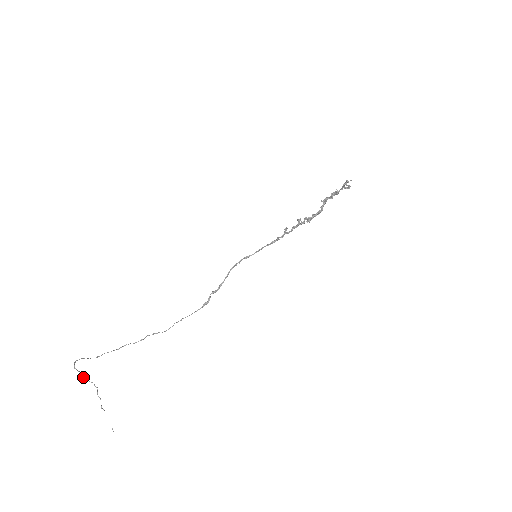
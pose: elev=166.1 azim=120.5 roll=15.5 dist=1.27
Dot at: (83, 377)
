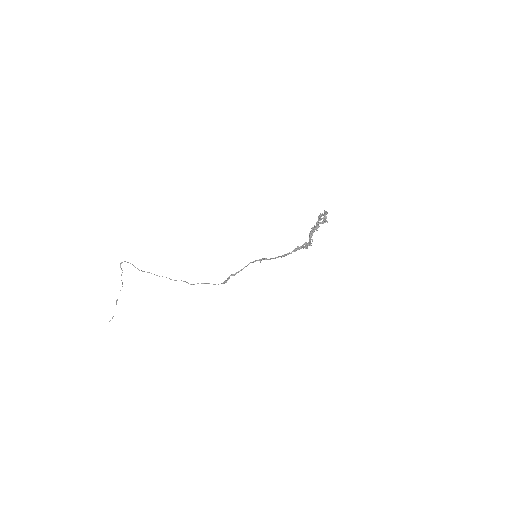
Dot at: (121, 274)
